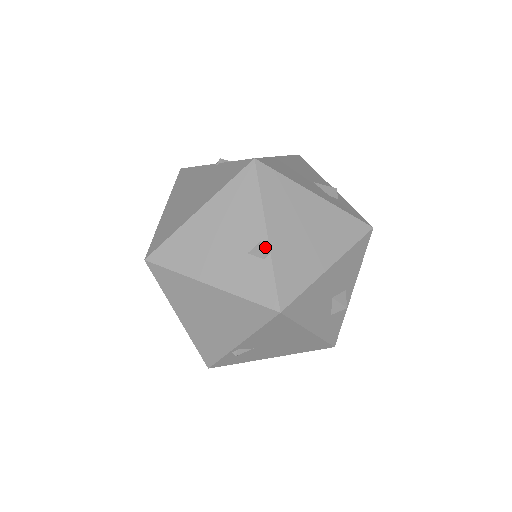
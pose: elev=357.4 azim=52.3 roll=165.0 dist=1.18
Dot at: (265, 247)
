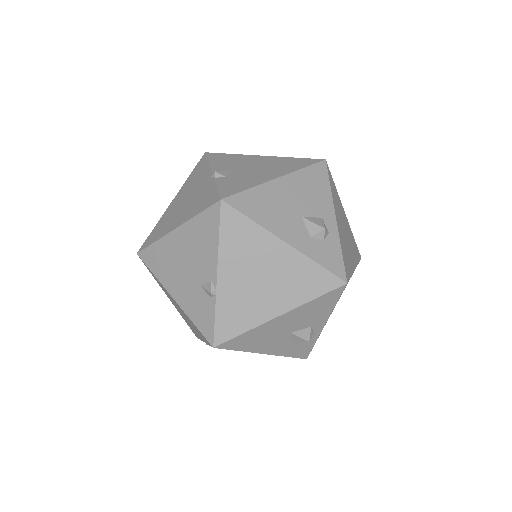
Dot at: (212, 288)
